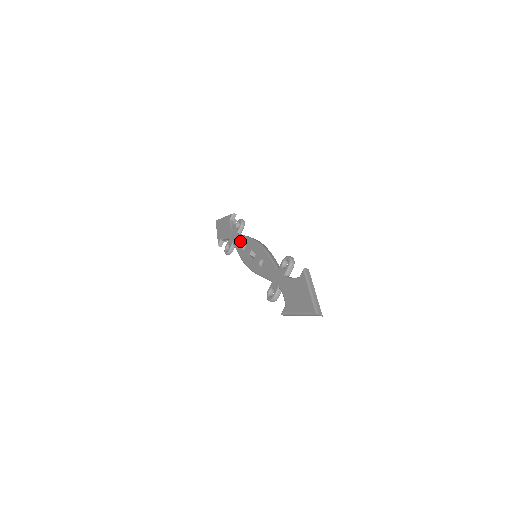
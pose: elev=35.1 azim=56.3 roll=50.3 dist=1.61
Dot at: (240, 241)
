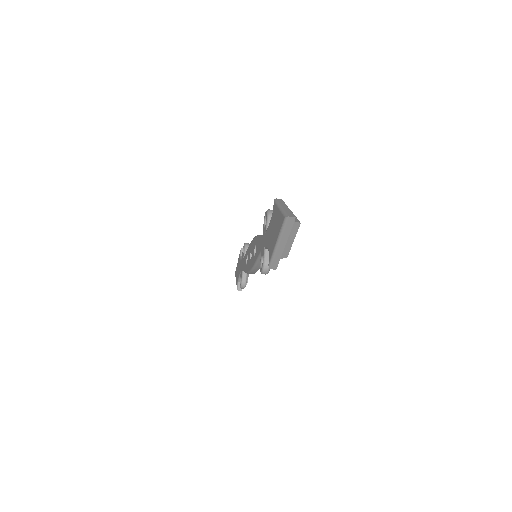
Dot at: (245, 260)
